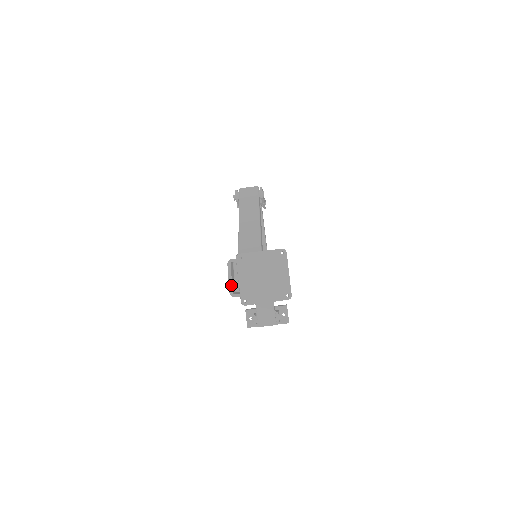
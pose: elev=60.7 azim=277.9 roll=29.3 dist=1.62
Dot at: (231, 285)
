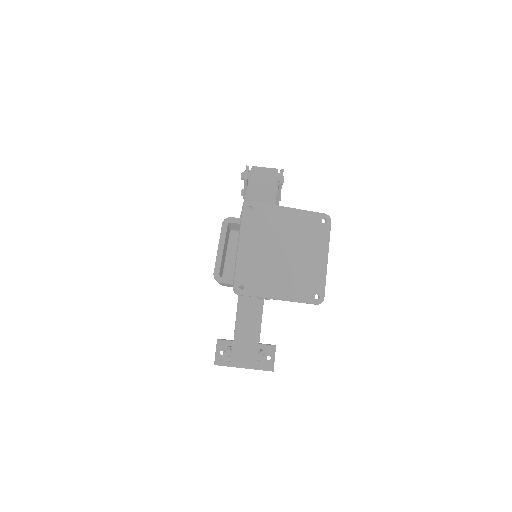
Dot at: (220, 260)
